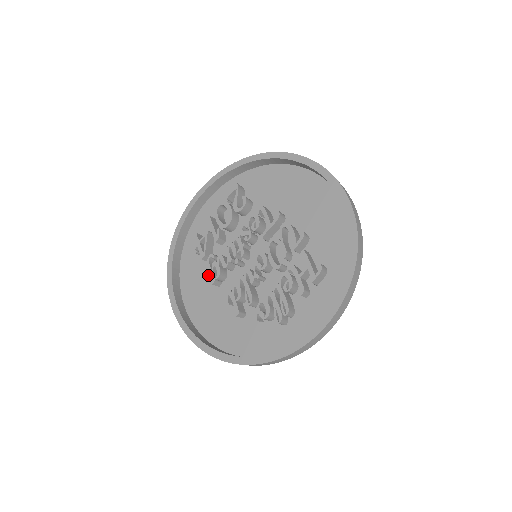
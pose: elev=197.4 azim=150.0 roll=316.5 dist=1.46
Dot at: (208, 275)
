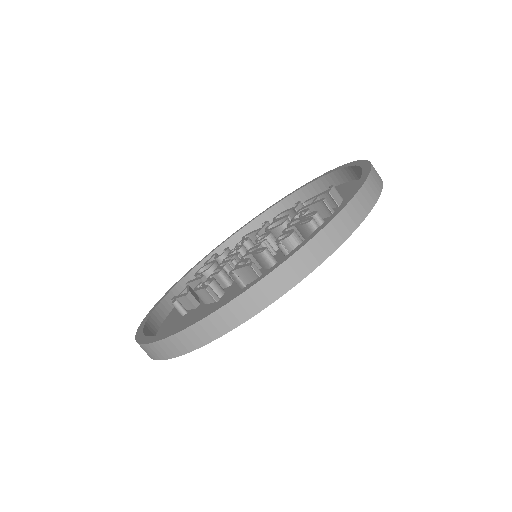
Dot at: (198, 312)
